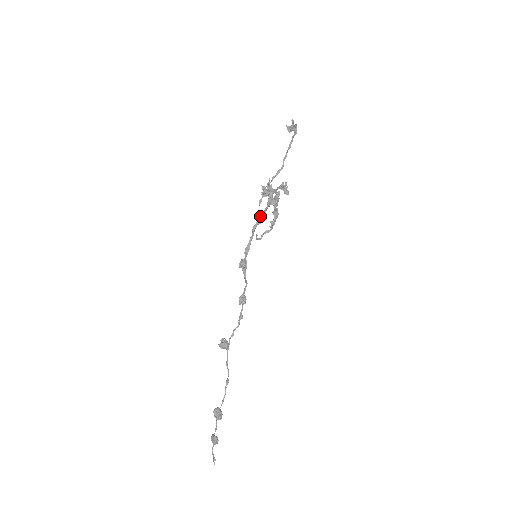
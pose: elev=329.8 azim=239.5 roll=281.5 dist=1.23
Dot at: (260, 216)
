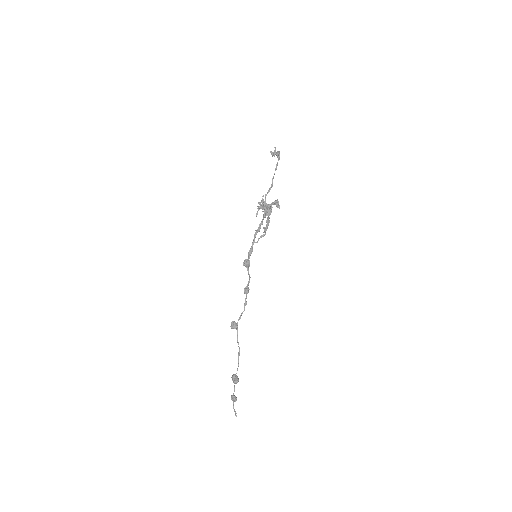
Dot at: occluded
